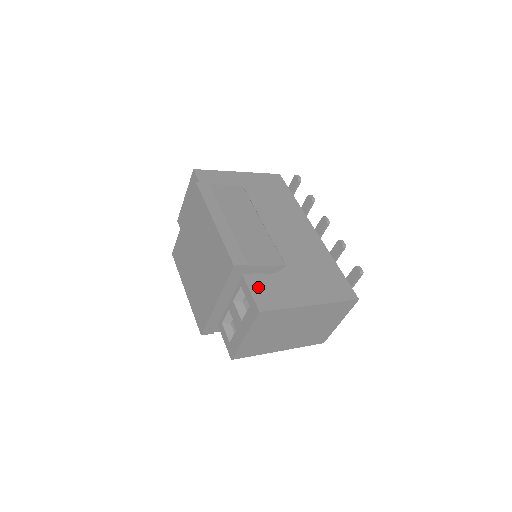
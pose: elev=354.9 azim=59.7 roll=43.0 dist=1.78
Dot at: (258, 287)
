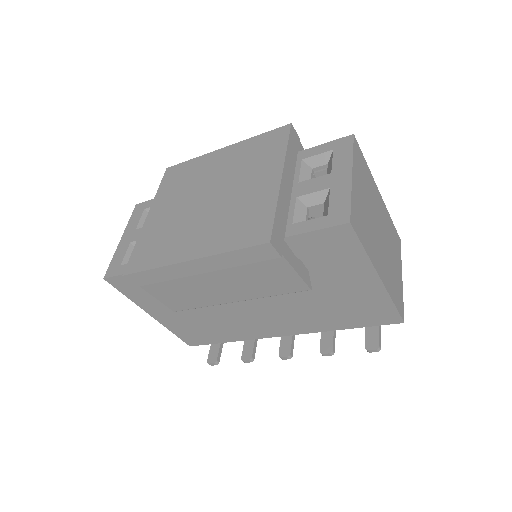
Dot at: occluded
